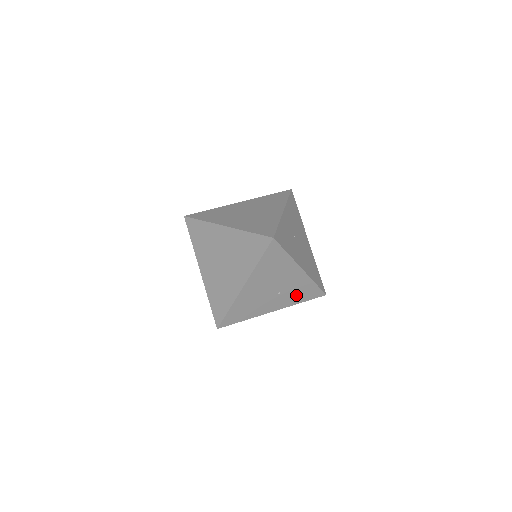
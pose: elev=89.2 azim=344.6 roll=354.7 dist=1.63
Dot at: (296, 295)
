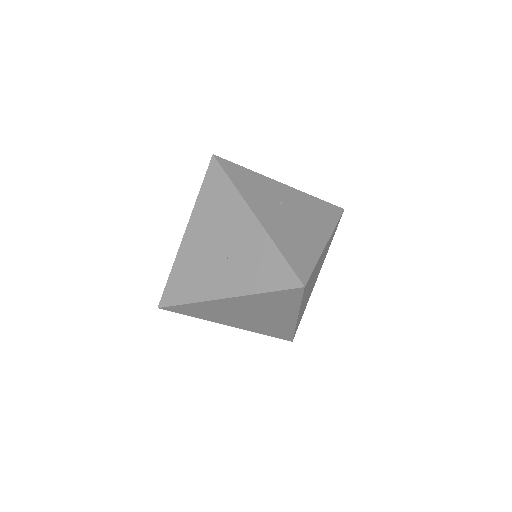
Dot at: (254, 271)
